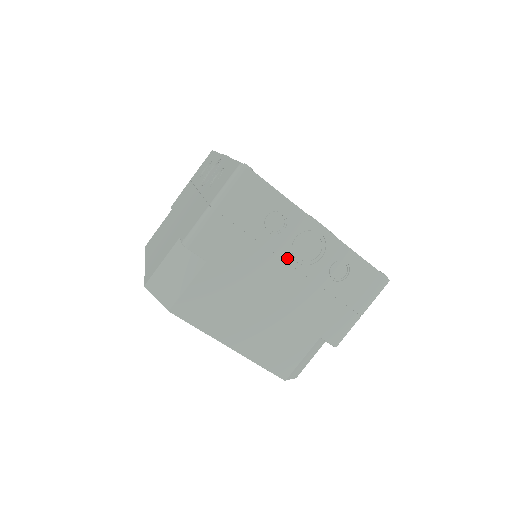
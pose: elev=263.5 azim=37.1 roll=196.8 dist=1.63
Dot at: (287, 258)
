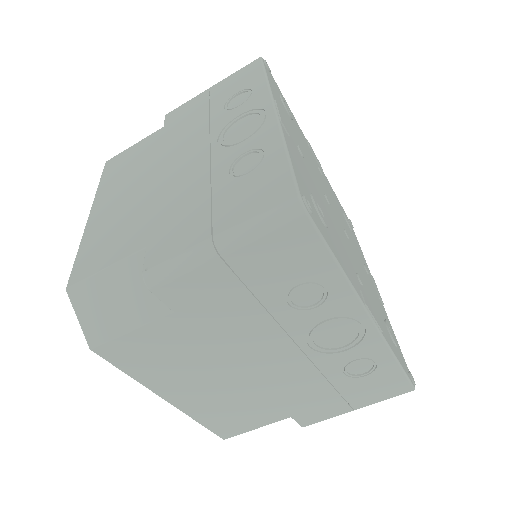
Dot at: (298, 339)
